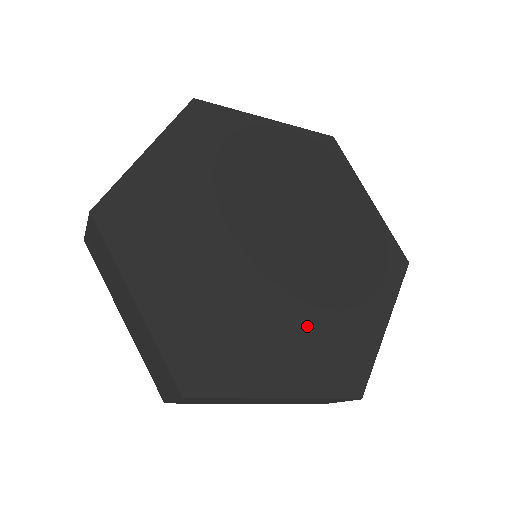
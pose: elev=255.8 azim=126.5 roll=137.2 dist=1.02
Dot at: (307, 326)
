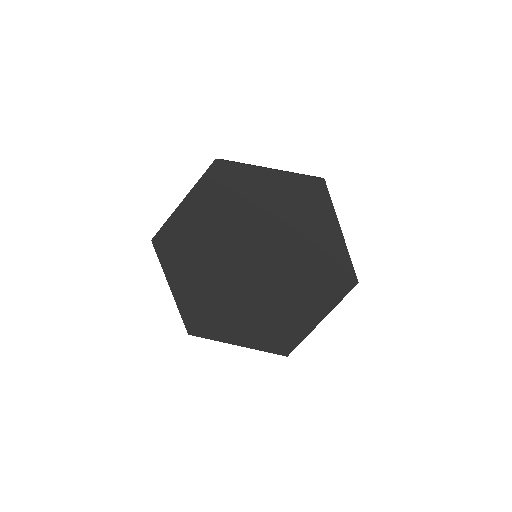
Dot at: (263, 313)
